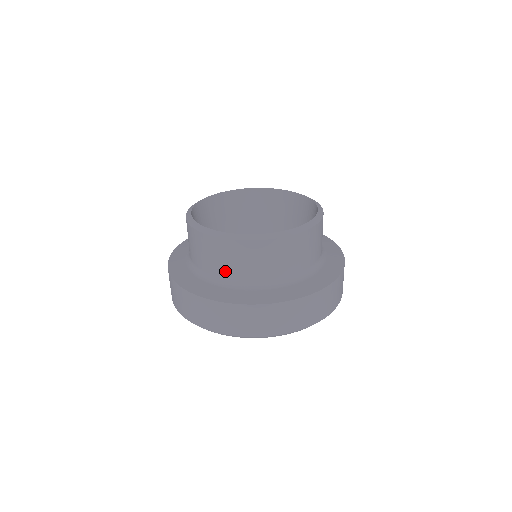
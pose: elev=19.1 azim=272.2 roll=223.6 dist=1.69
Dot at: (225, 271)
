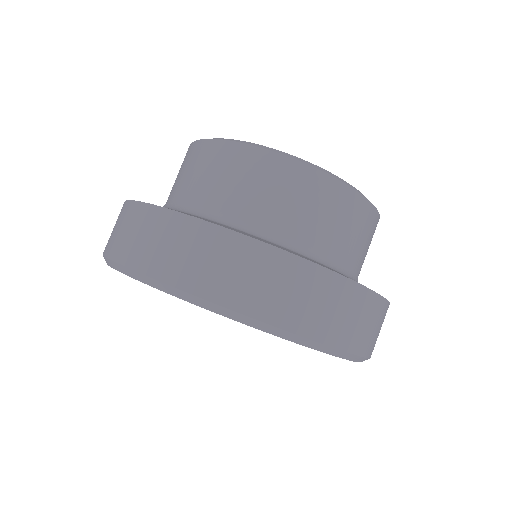
Dot at: (319, 236)
